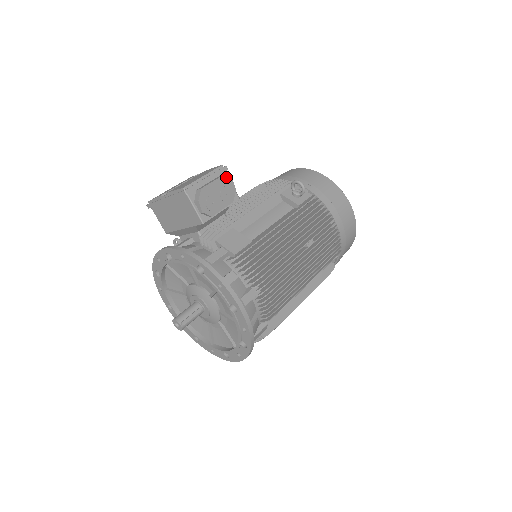
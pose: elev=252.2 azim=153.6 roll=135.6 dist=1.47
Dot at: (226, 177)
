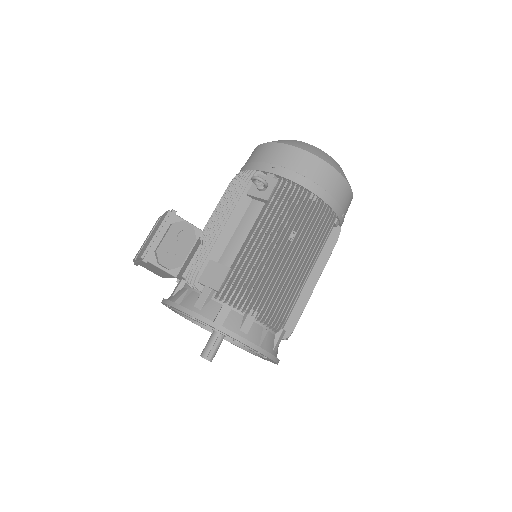
Dot at: (176, 223)
